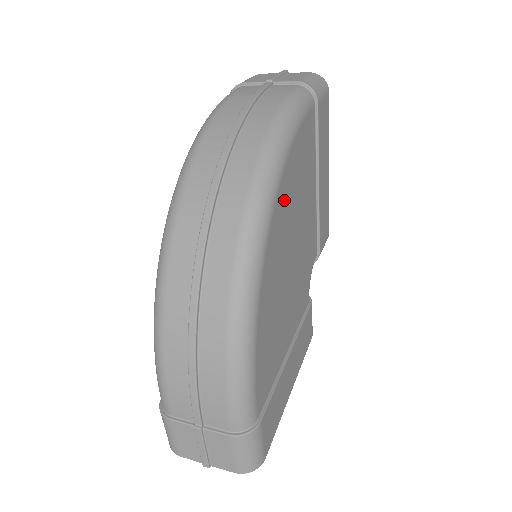
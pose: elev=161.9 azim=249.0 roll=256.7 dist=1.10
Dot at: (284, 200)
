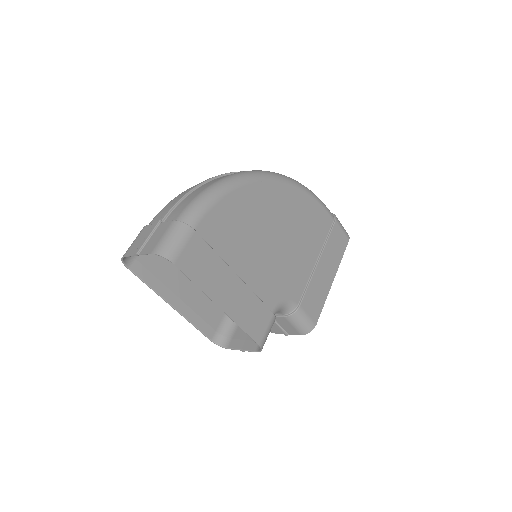
Dot at: (288, 197)
